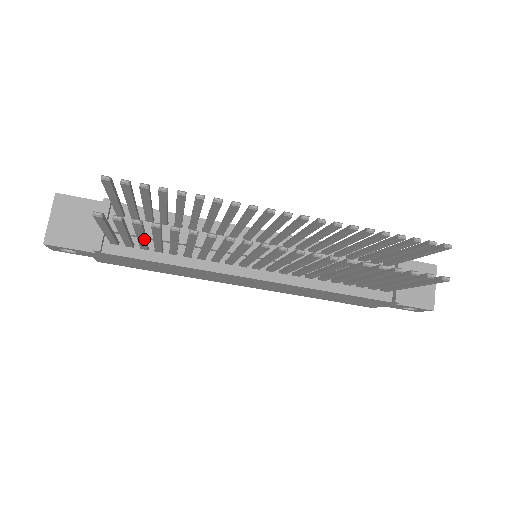
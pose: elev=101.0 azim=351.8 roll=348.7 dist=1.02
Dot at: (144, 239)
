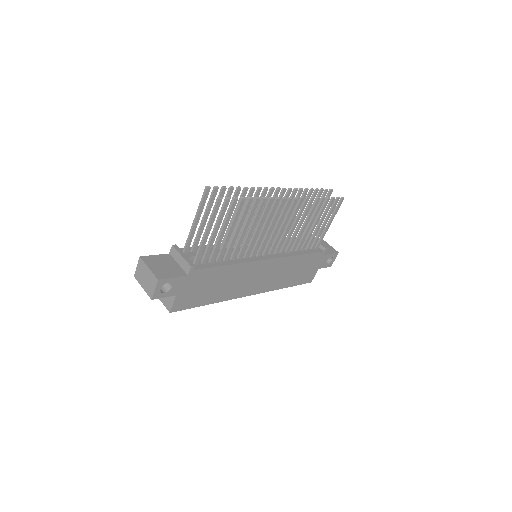
Dot at: (224, 233)
